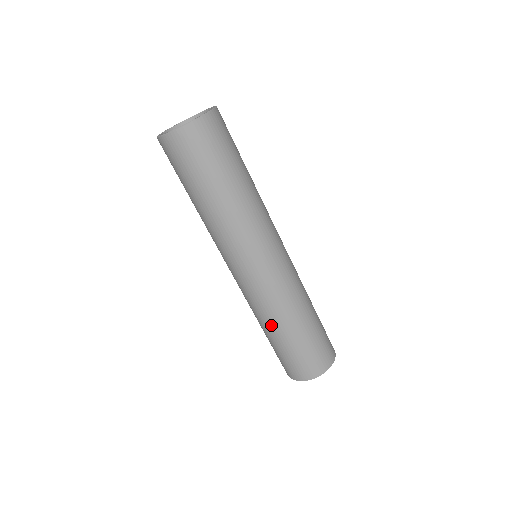
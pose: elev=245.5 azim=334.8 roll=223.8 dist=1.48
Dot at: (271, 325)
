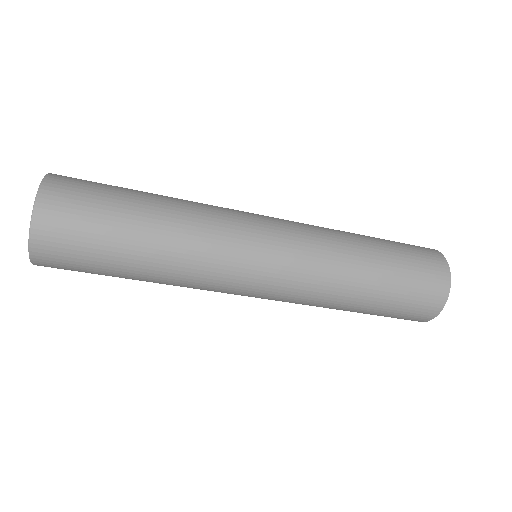
Dot at: occluded
